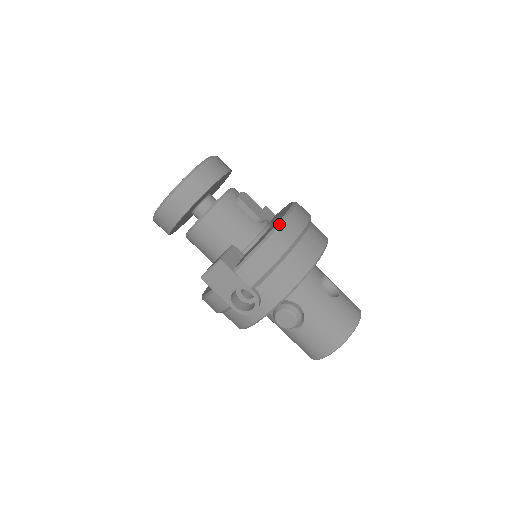
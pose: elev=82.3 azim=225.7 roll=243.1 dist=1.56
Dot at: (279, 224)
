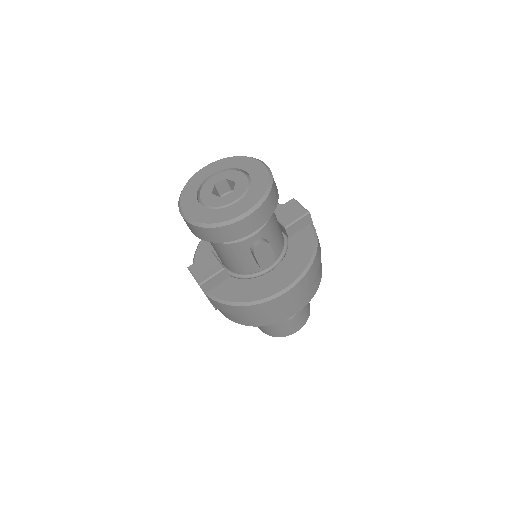
Dot at: (258, 303)
